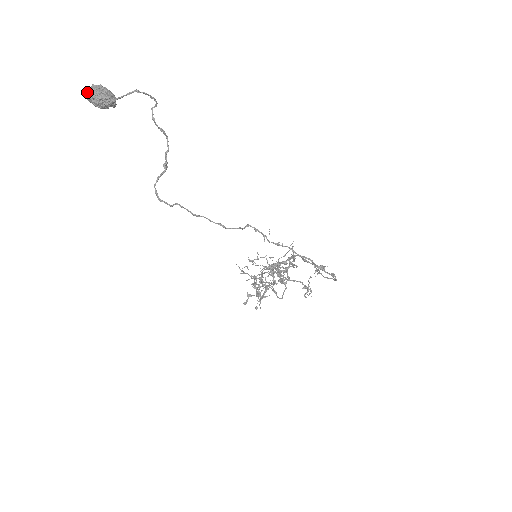
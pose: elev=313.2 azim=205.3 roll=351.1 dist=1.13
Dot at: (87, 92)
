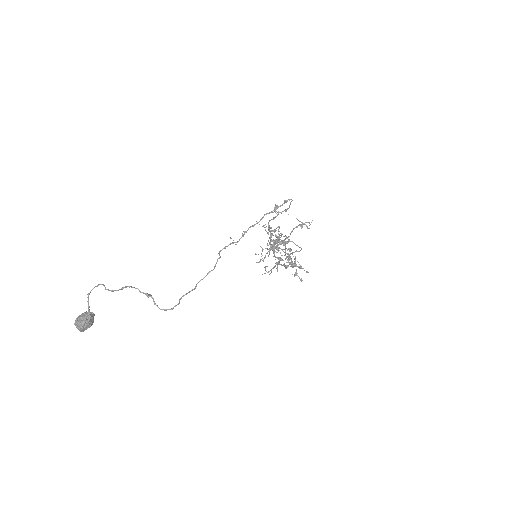
Dot at: occluded
